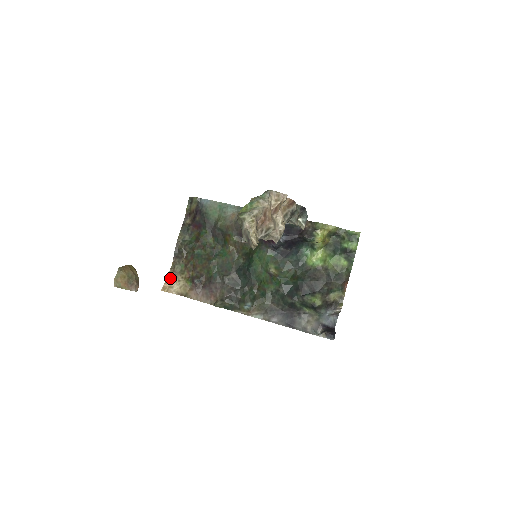
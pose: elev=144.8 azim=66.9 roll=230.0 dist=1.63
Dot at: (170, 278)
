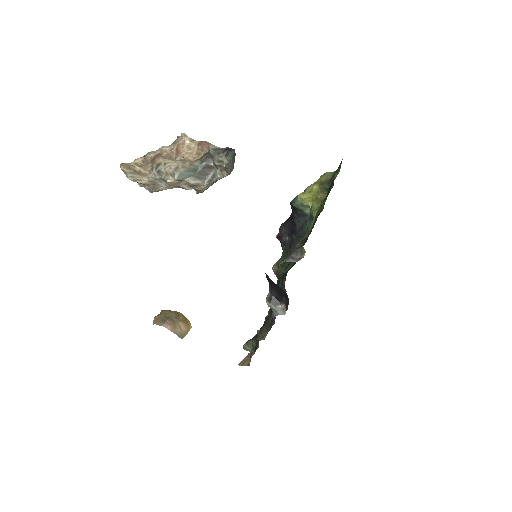
Dot at: (251, 352)
